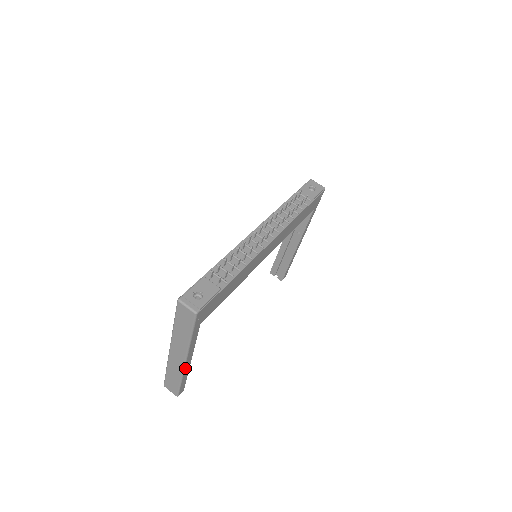
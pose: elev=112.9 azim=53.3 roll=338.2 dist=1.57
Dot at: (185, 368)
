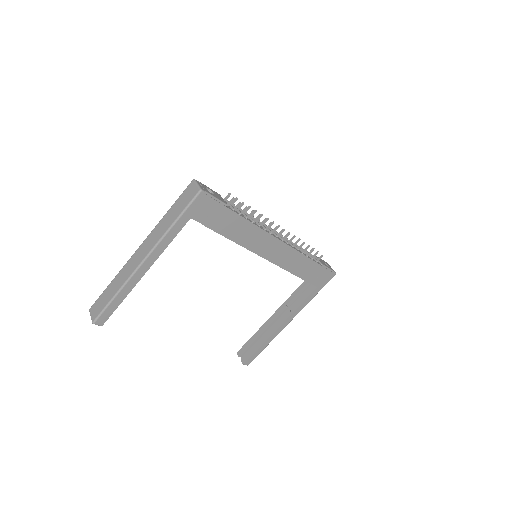
Dot at: (135, 274)
